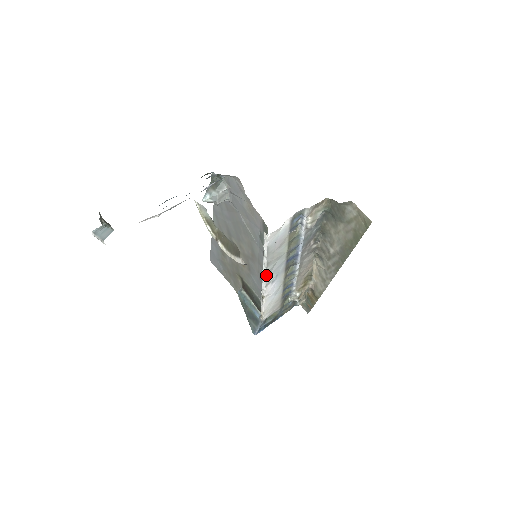
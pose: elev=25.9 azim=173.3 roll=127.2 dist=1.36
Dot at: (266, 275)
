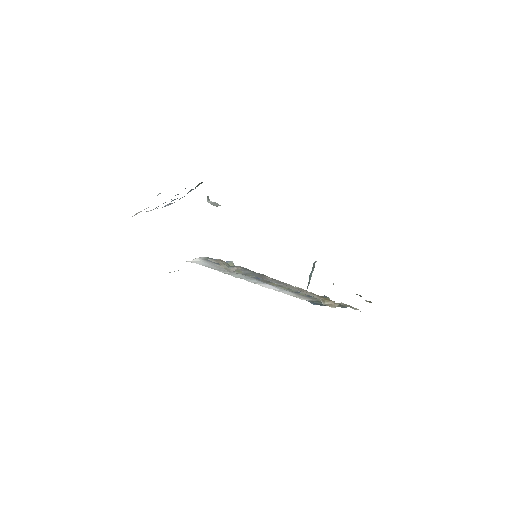
Dot at: (240, 278)
